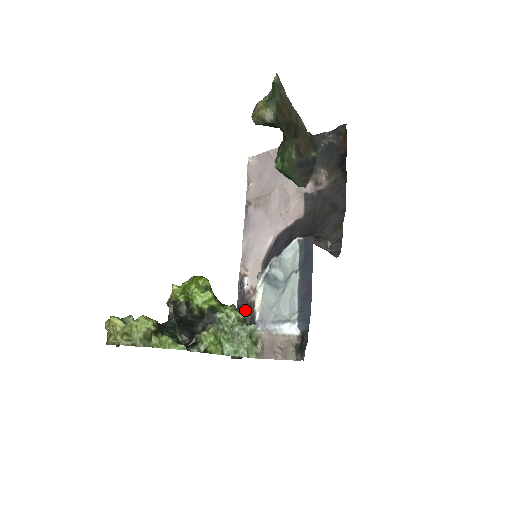
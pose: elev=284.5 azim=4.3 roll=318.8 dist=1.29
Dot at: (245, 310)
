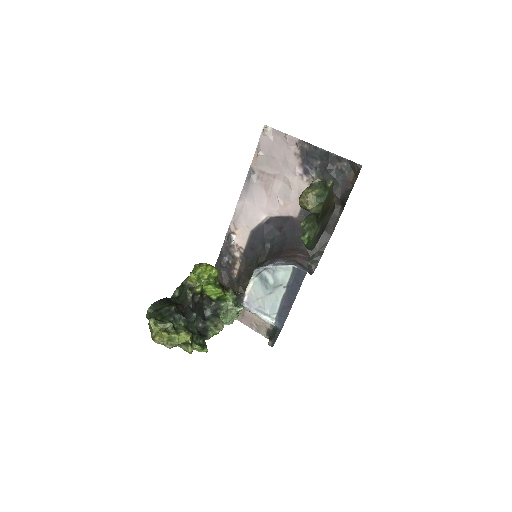
Dot at: (227, 259)
